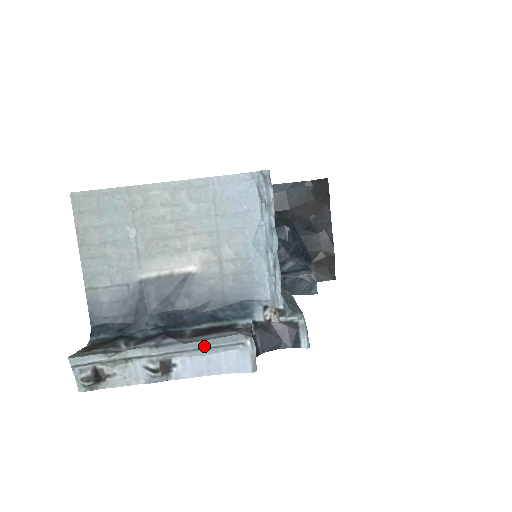
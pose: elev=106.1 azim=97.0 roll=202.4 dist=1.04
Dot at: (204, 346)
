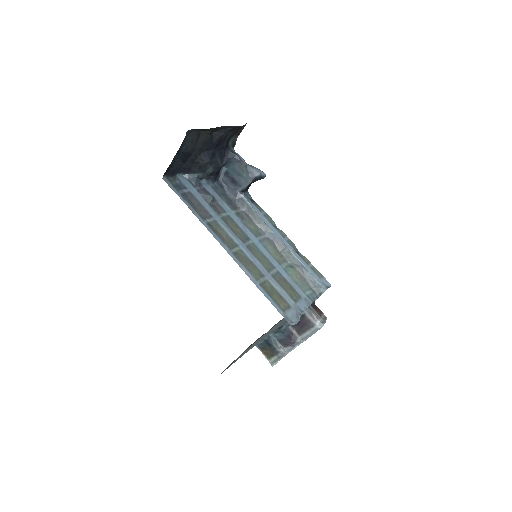
Dot at: occluded
